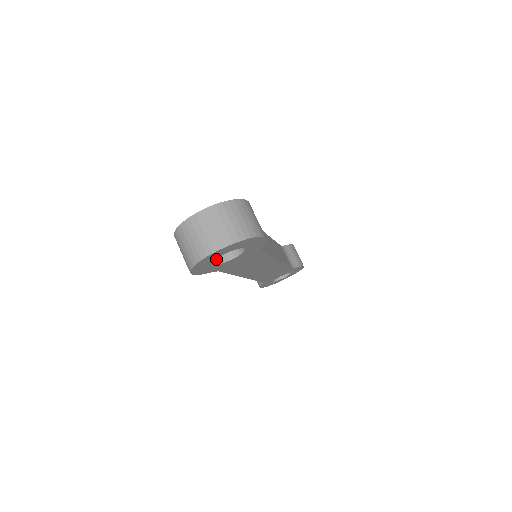
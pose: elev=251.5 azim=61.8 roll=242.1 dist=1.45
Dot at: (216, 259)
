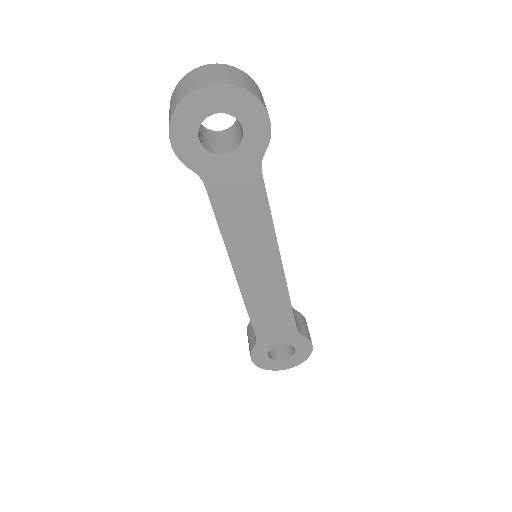
Dot at: (205, 146)
